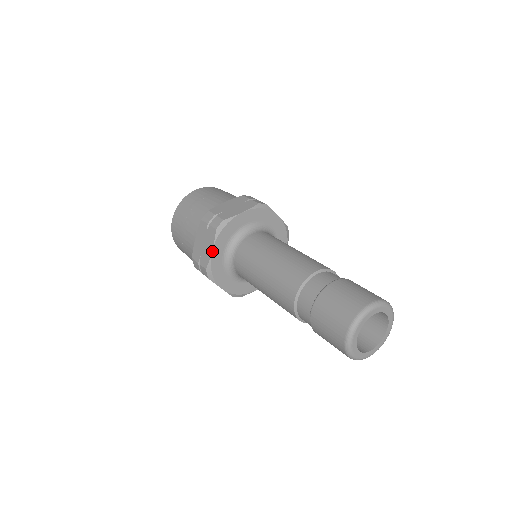
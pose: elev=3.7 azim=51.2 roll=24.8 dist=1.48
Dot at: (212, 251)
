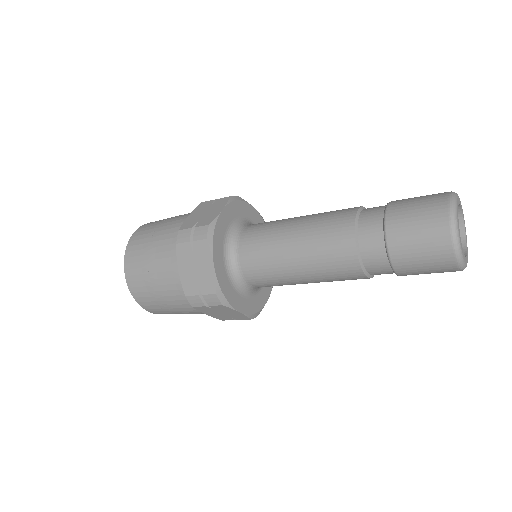
Dot at: (214, 267)
